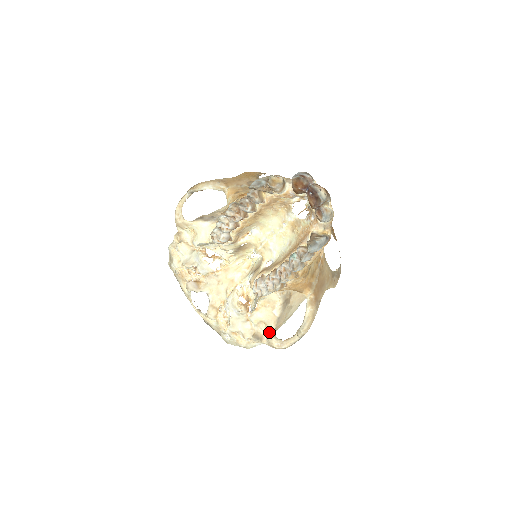
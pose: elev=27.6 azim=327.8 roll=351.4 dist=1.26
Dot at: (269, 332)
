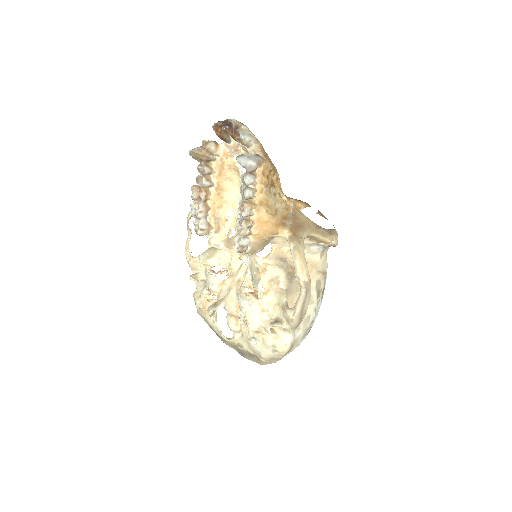
Dot at: (283, 308)
